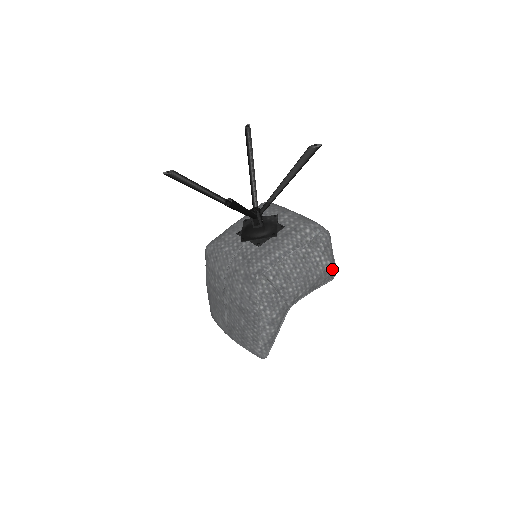
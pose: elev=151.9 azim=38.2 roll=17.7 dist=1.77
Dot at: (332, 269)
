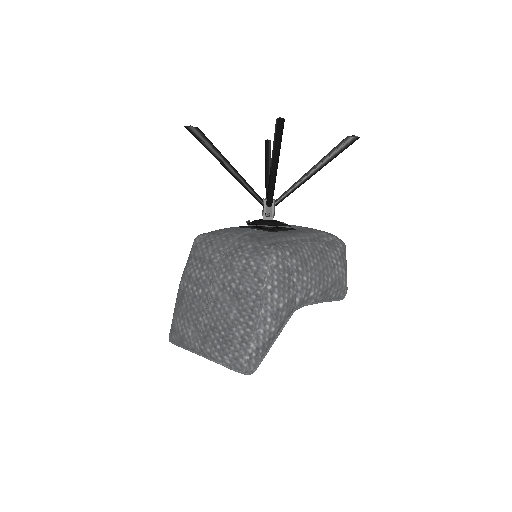
Dot at: (345, 282)
